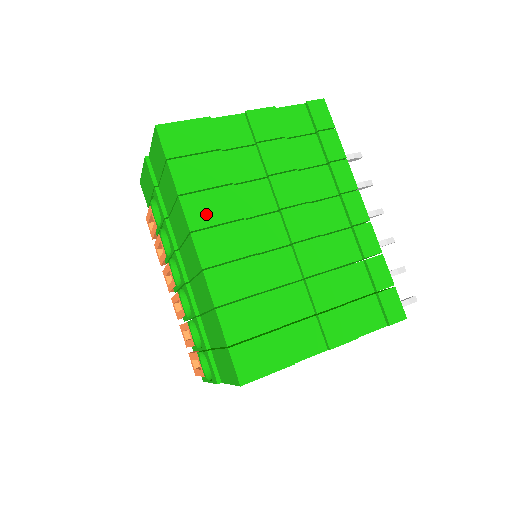
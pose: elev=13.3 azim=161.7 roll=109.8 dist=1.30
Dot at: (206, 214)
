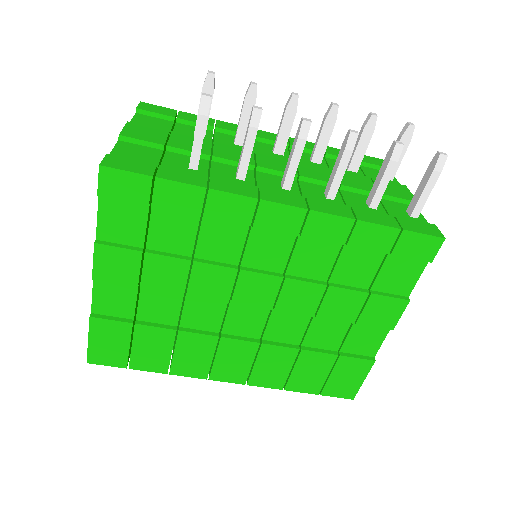
Dot at: (197, 363)
